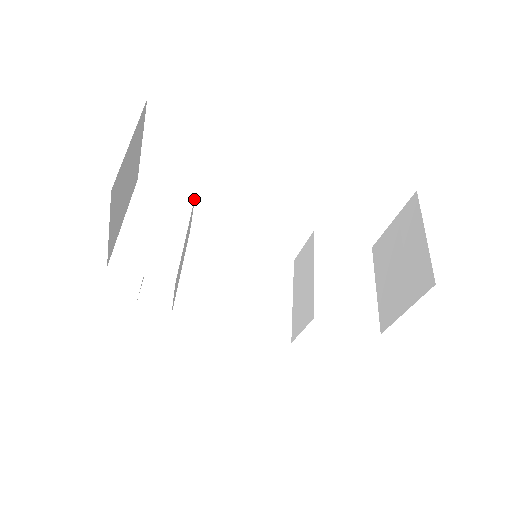
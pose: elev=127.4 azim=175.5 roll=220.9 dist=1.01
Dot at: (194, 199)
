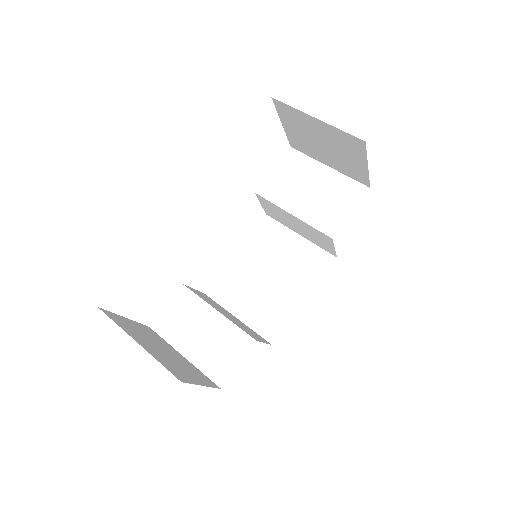
Dot at: (185, 286)
